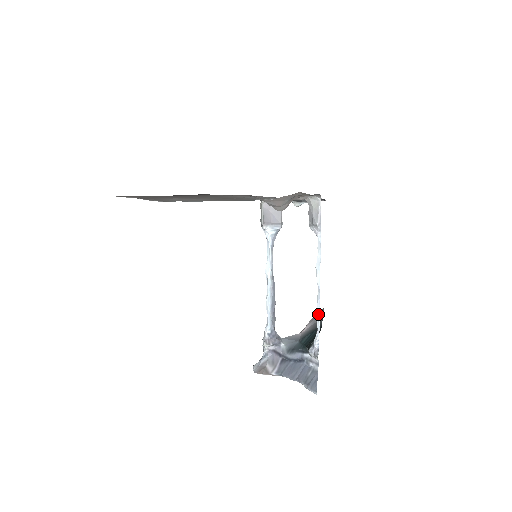
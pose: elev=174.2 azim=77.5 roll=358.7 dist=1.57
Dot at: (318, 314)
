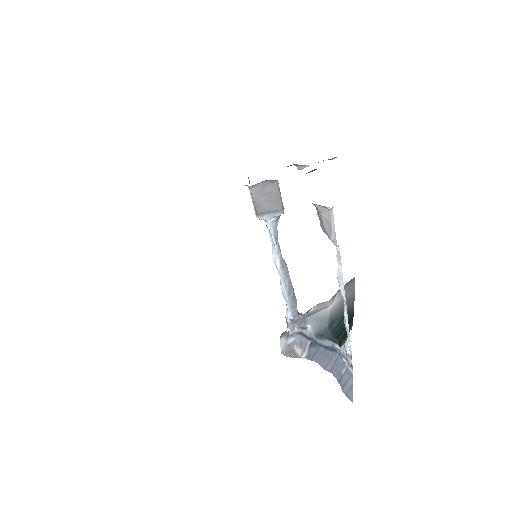
Dot at: (346, 324)
